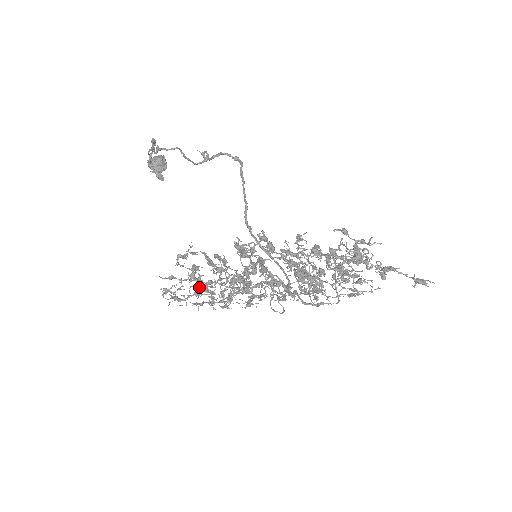
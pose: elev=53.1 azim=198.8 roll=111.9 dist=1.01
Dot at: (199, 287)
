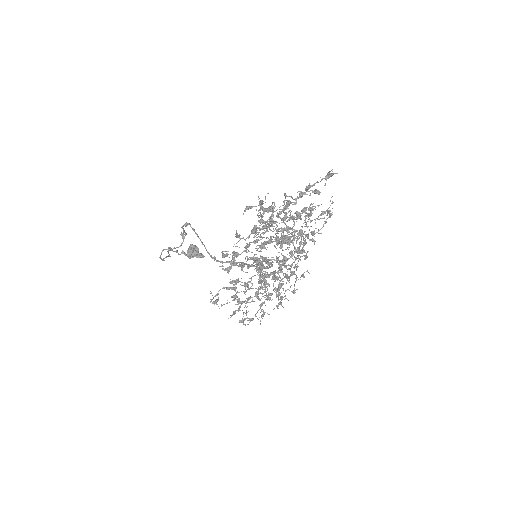
Dot at: (245, 305)
